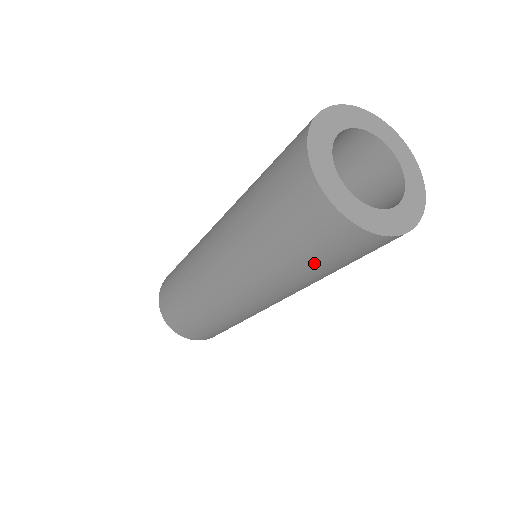
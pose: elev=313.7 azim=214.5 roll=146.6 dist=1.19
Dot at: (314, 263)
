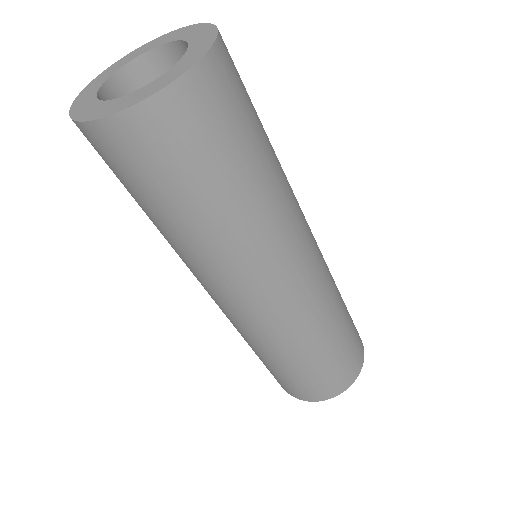
Dot at: (211, 182)
